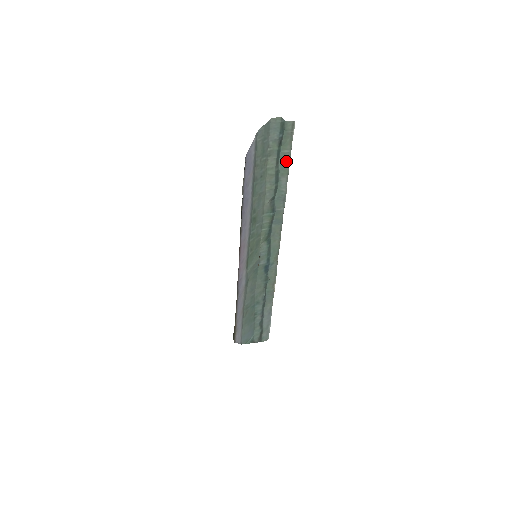
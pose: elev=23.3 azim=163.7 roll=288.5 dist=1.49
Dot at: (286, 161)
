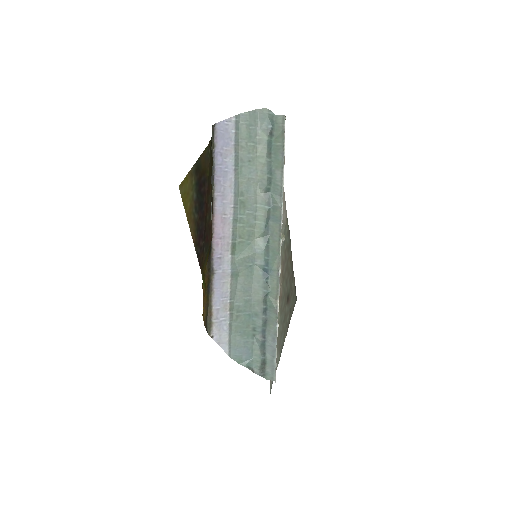
Dot at: (279, 154)
